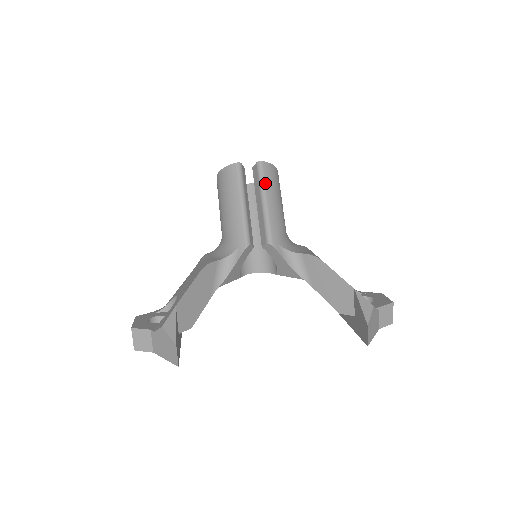
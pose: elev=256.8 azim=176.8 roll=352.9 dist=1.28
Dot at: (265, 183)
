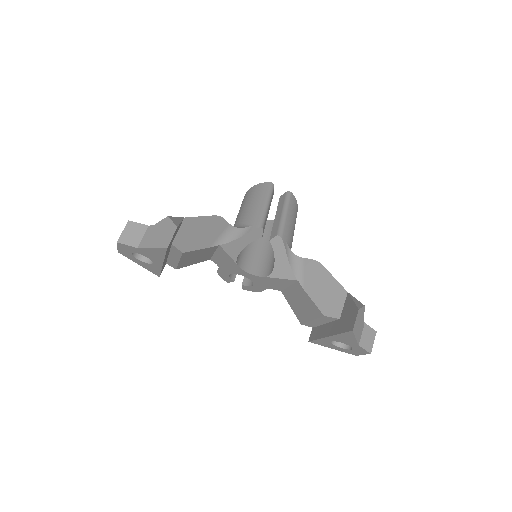
Dot at: (289, 204)
